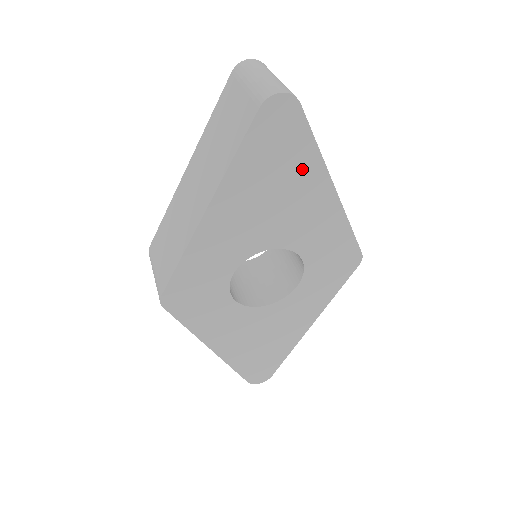
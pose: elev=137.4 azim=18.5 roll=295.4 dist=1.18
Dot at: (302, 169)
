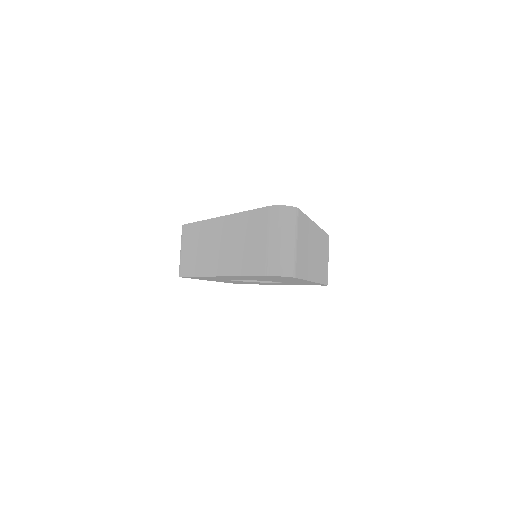
Dot at: occluded
